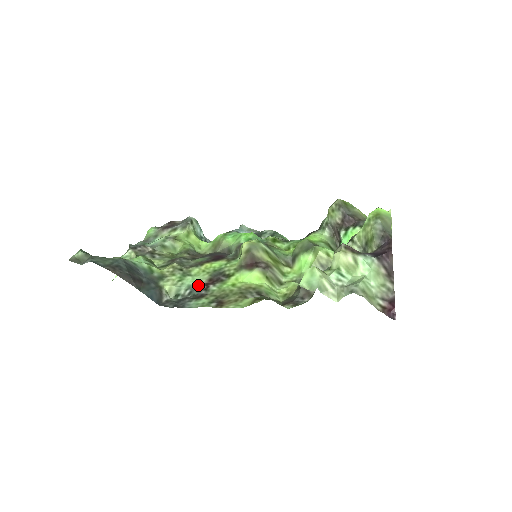
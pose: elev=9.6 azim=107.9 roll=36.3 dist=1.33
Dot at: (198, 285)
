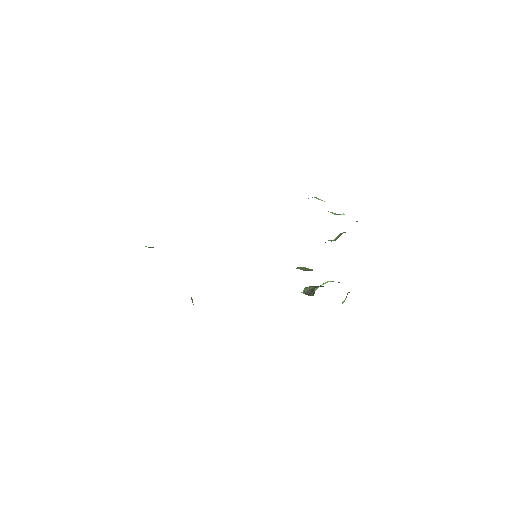
Dot at: occluded
